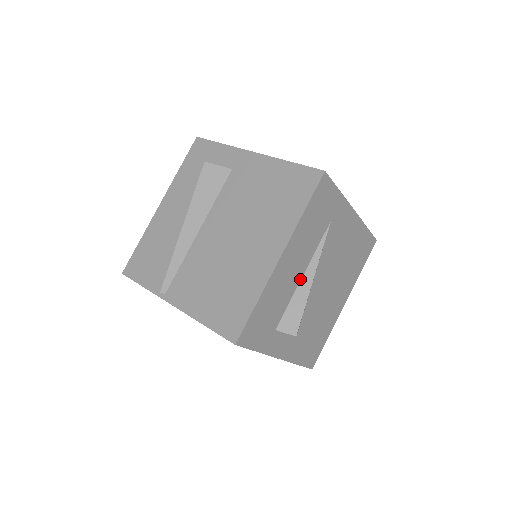
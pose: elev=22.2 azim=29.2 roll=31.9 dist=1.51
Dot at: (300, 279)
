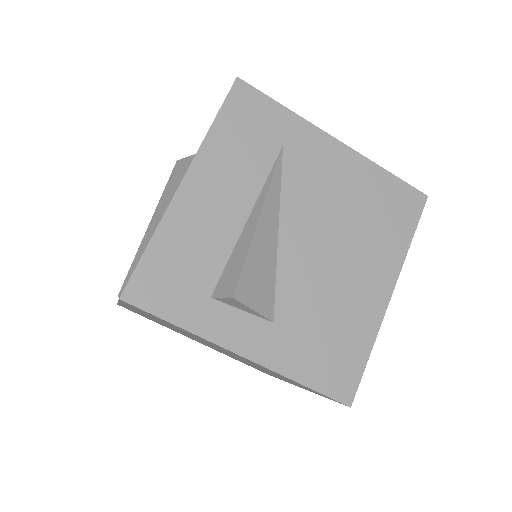
Dot at: (243, 224)
